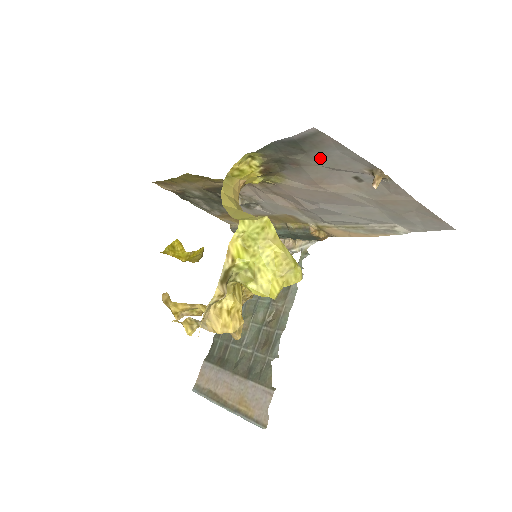
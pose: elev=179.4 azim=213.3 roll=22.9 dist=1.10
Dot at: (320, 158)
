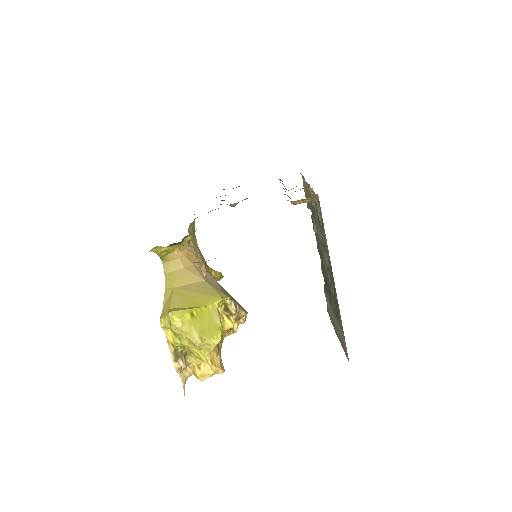
Dot at: occluded
